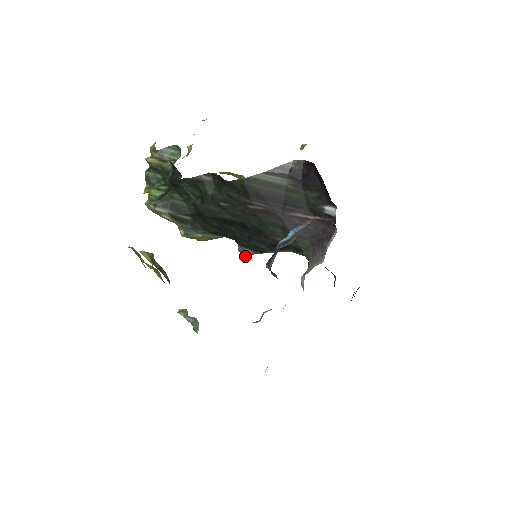
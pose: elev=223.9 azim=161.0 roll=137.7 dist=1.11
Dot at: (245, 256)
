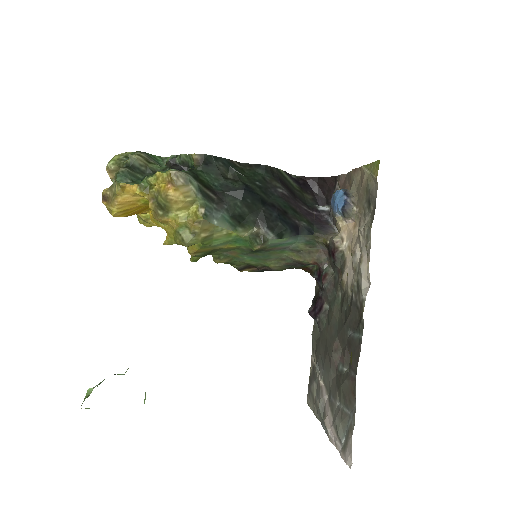
Dot at: (264, 242)
